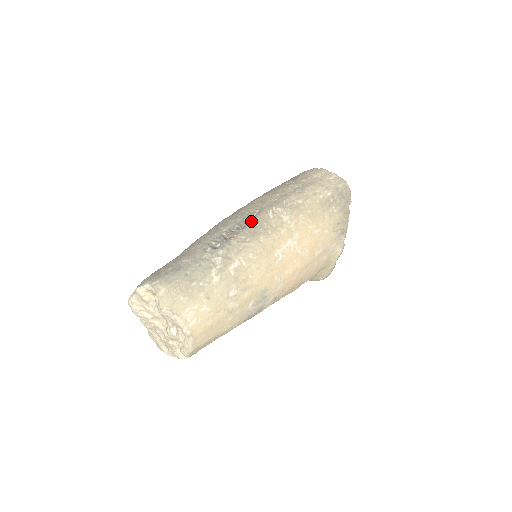
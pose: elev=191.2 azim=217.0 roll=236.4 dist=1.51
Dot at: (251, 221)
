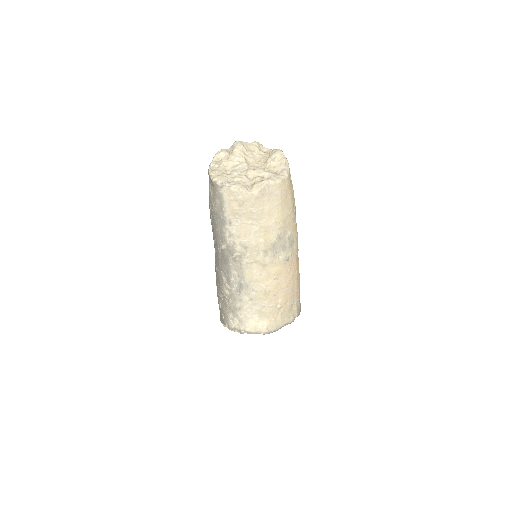
Dot at: occluded
